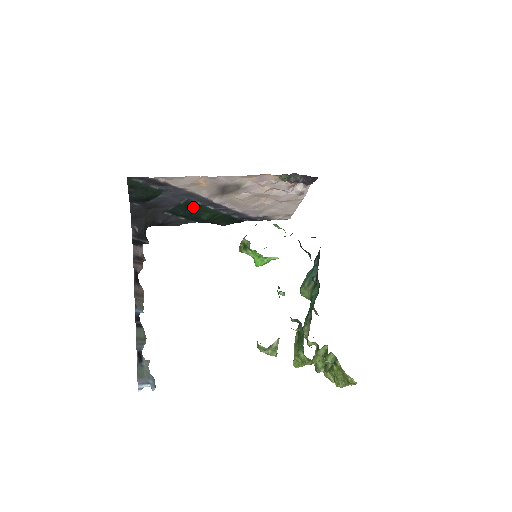
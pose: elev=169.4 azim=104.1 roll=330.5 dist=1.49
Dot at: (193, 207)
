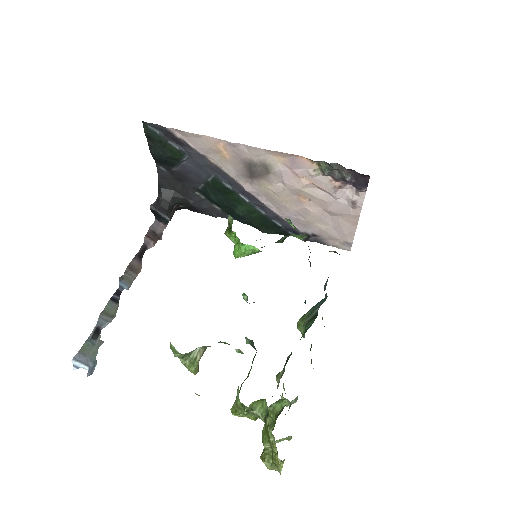
Dot at: (224, 191)
